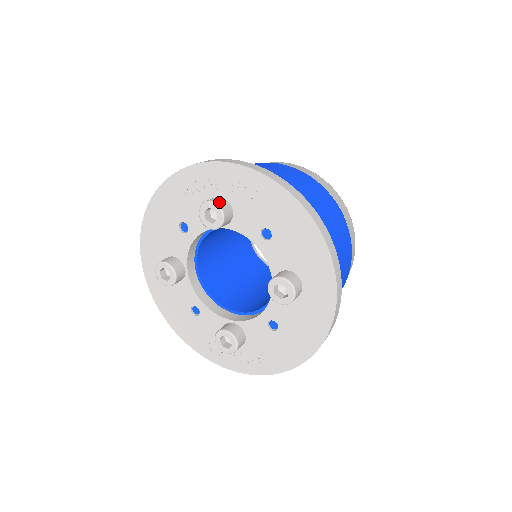
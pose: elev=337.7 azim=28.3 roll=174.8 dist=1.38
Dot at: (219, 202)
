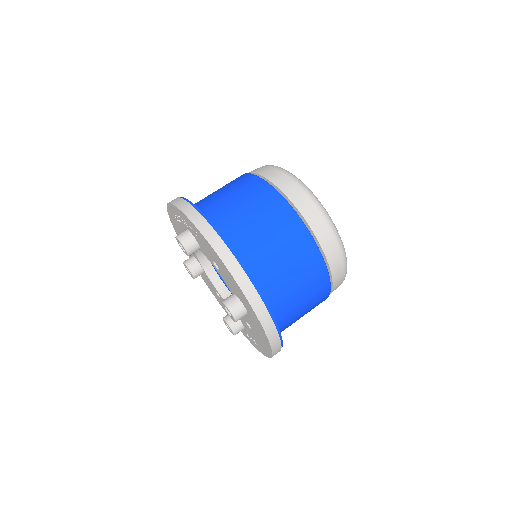
Dot at: (182, 238)
